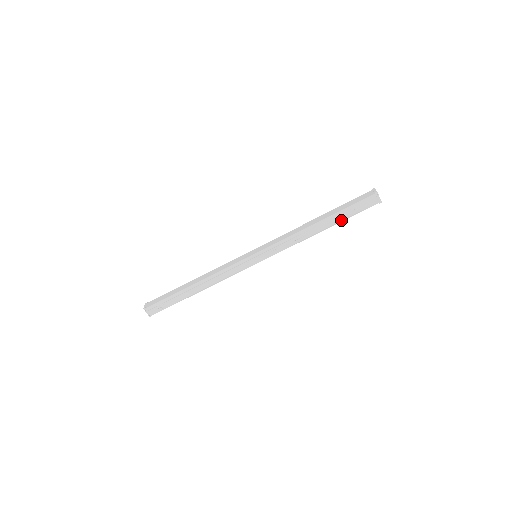
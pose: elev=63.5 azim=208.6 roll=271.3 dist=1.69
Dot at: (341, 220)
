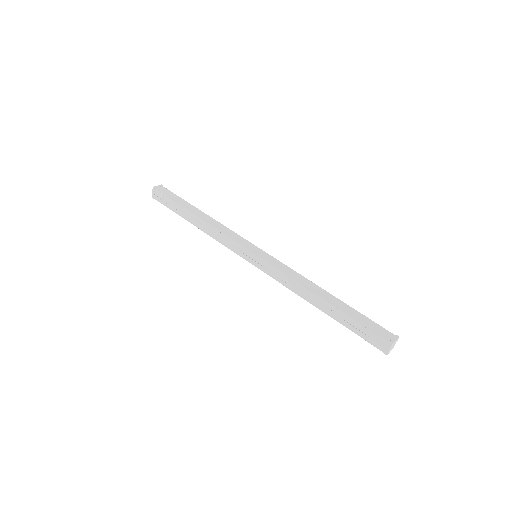
Dot at: (340, 321)
